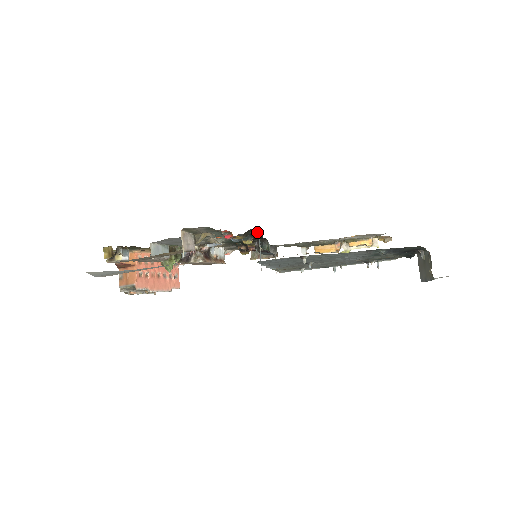
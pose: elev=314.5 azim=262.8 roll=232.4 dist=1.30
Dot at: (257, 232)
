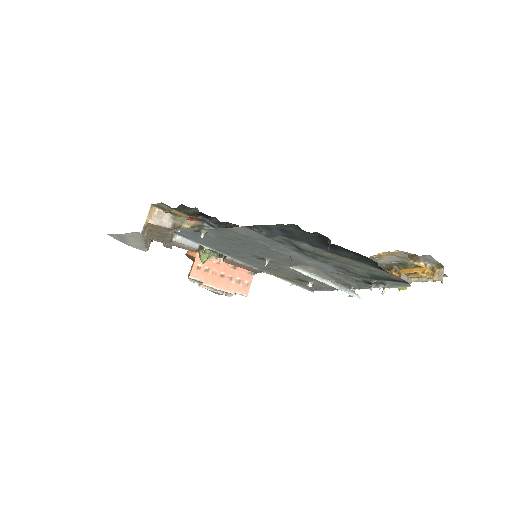
Dot at: (215, 217)
